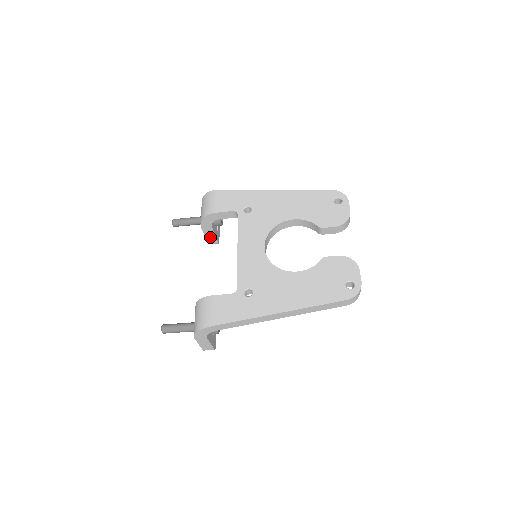
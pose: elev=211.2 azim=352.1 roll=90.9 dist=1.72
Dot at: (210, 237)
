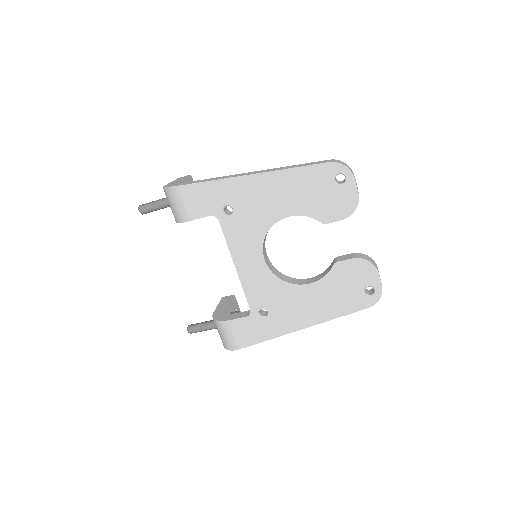
Dot at: occluded
